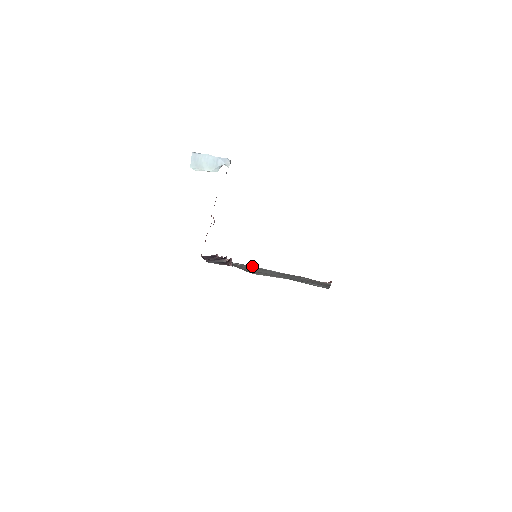
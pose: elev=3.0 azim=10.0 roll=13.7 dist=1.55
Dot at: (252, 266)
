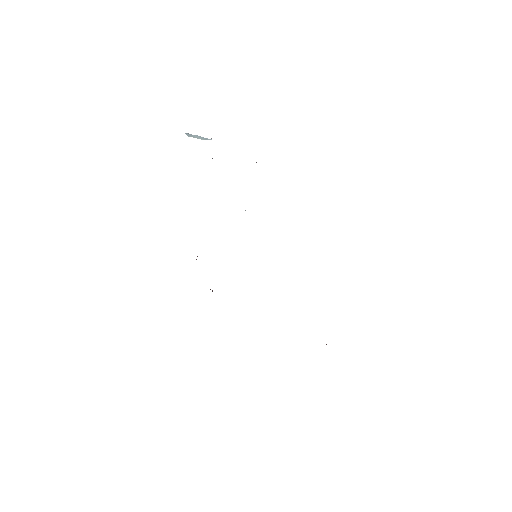
Dot at: occluded
